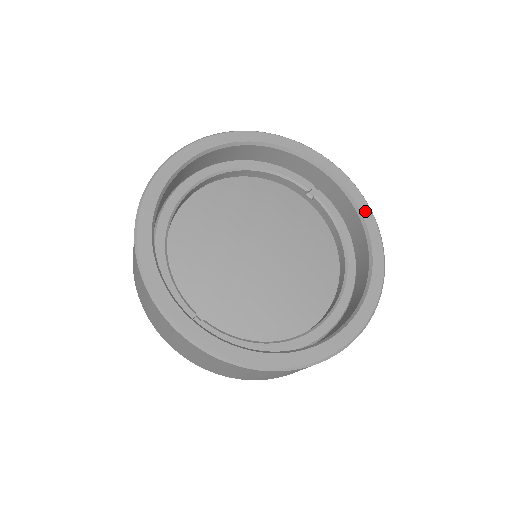
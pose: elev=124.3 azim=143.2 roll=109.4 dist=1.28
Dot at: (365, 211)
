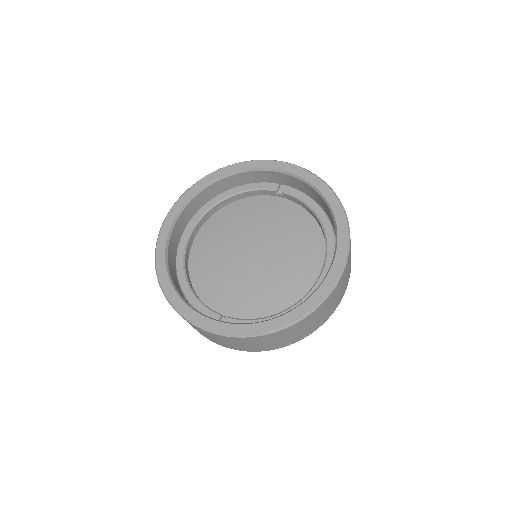
Dot at: (317, 184)
